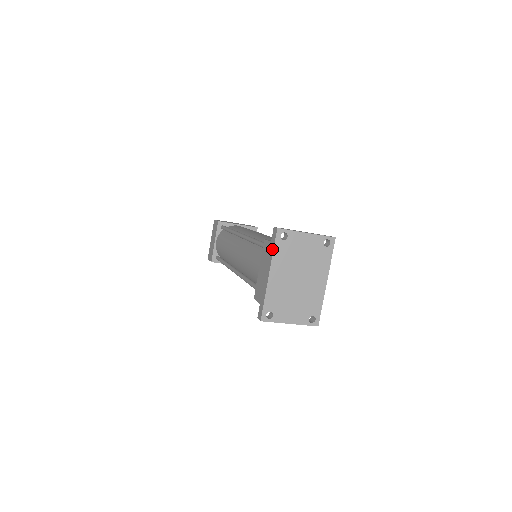
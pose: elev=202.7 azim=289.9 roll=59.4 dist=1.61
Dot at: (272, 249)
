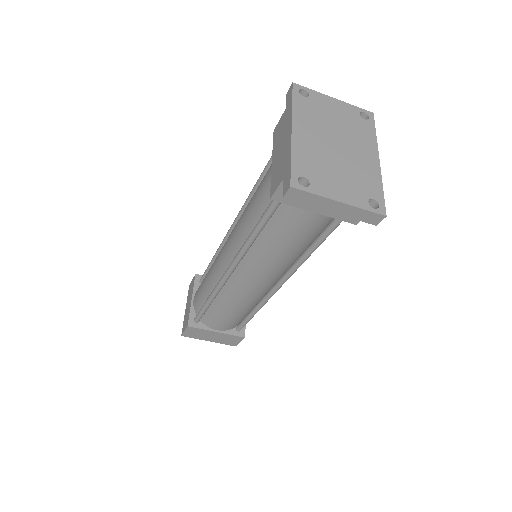
Dot at: (290, 106)
